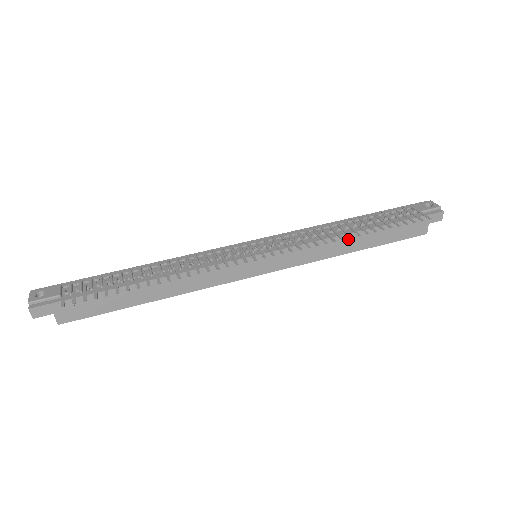
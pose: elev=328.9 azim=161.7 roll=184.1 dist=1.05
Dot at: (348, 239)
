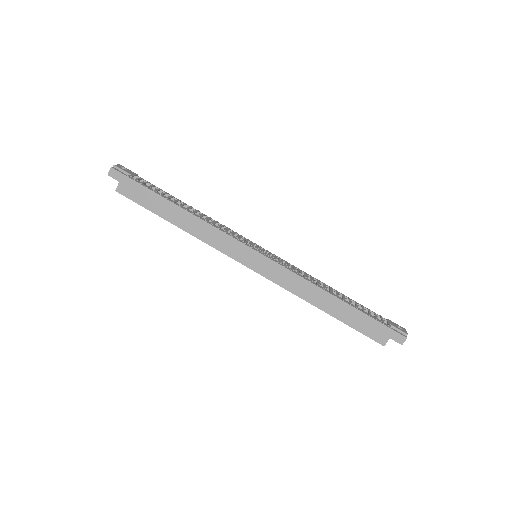
Dot at: (323, 295)
